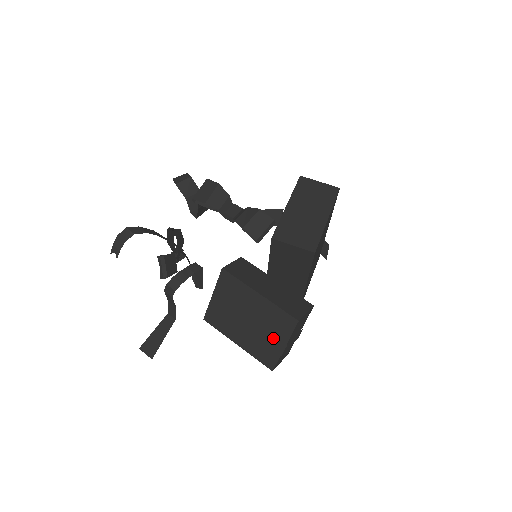
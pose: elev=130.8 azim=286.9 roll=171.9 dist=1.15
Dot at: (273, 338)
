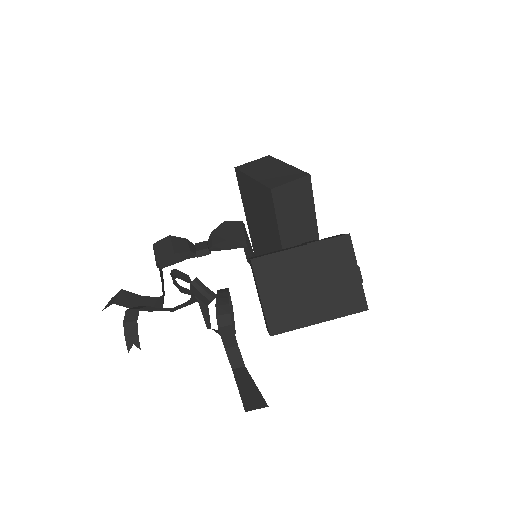
Dot at: (344, 275)
